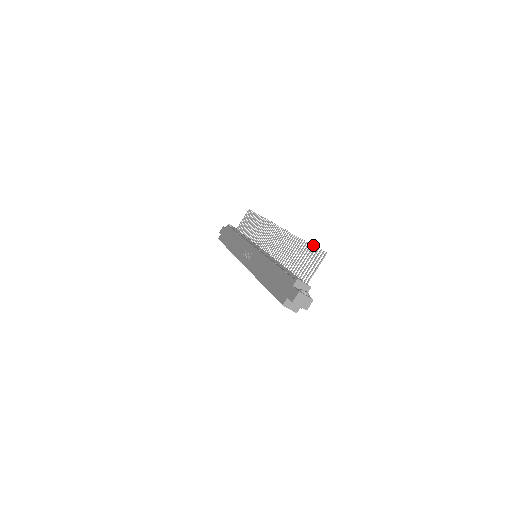
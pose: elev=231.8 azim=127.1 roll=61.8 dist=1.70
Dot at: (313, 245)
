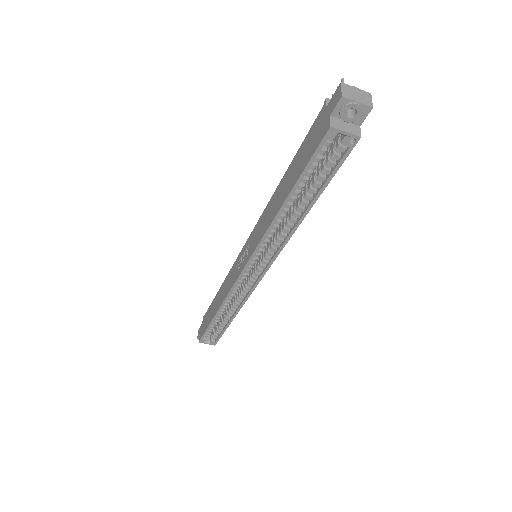
Dot at: occluded
